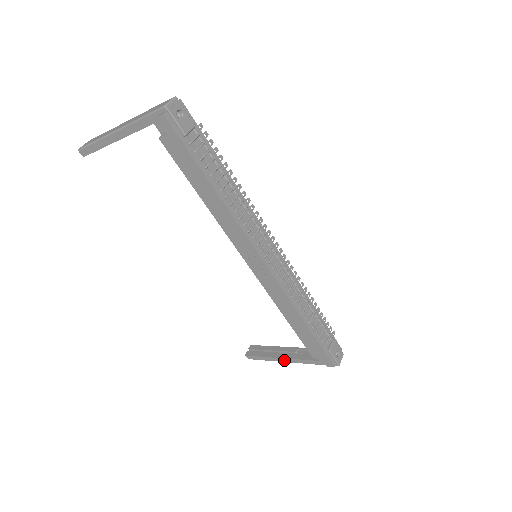
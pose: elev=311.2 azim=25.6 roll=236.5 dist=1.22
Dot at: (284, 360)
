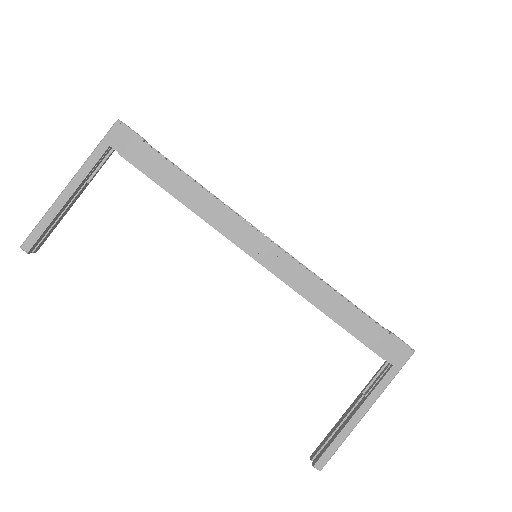
Dot at: (359, 414)
